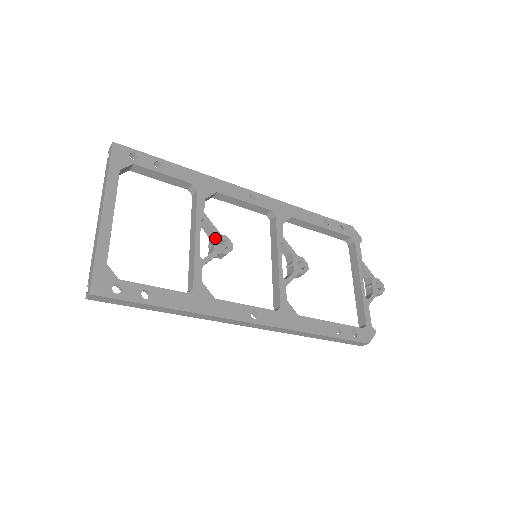
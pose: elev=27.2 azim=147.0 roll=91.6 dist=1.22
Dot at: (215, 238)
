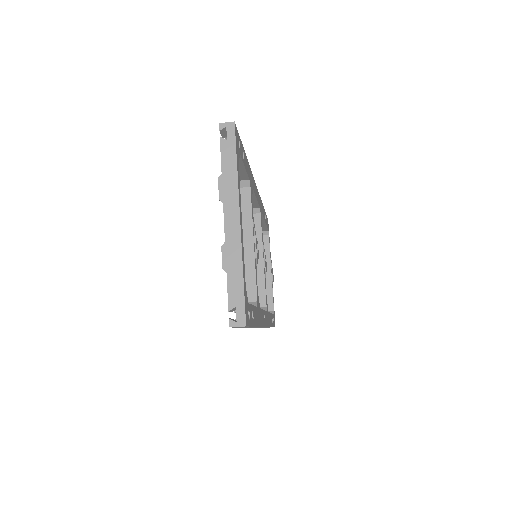
Dot at: (256, 243)
